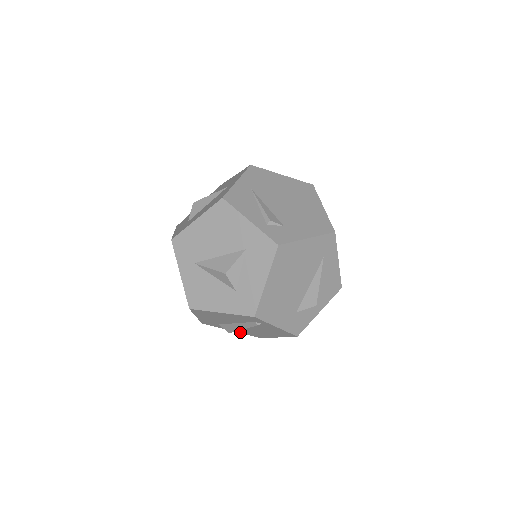
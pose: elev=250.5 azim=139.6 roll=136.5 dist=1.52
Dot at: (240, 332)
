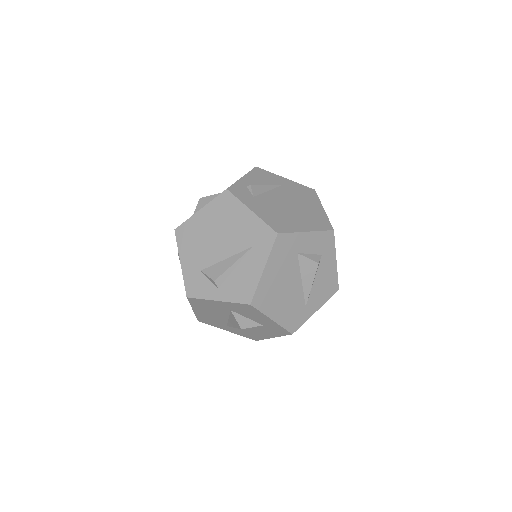
Dot at: occluded
